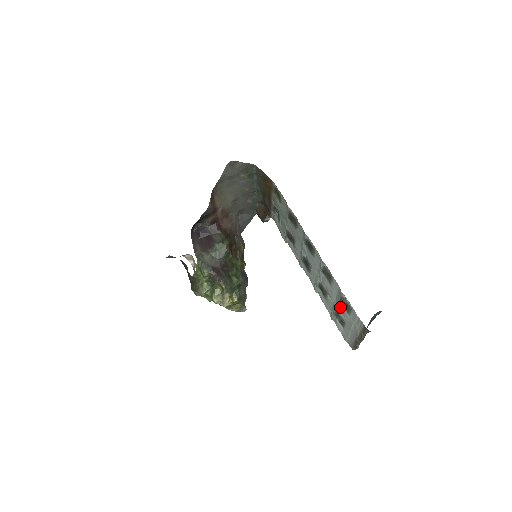
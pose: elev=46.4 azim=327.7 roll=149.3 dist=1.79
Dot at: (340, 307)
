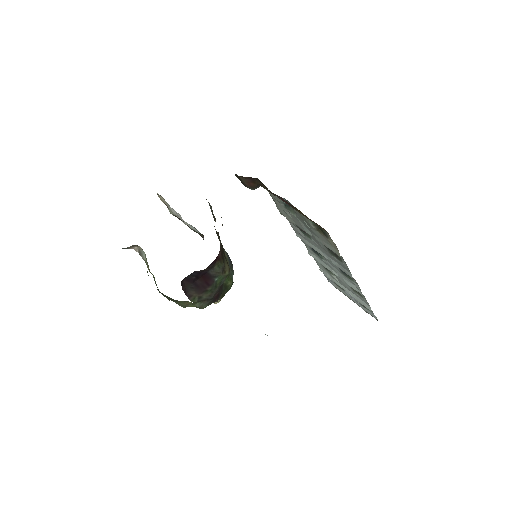
Dot at: occluded
